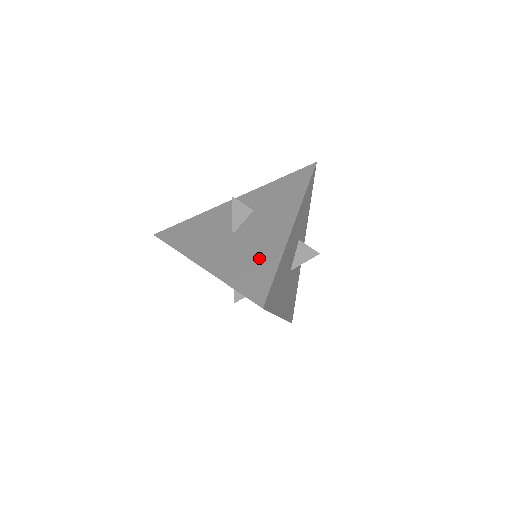
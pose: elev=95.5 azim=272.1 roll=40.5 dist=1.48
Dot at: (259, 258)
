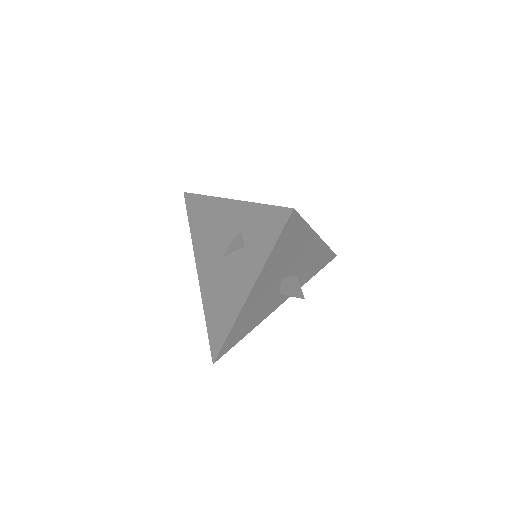
Dot at: occluded
